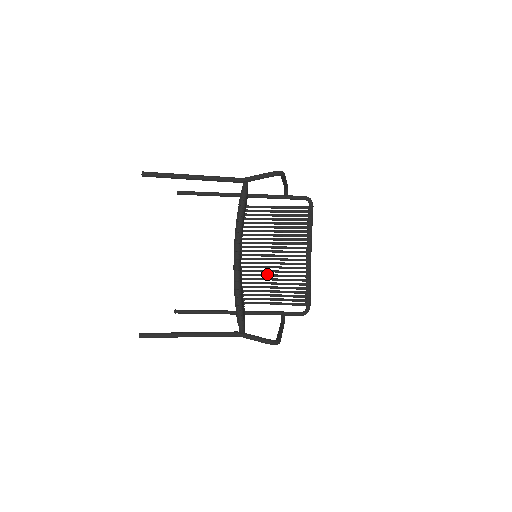
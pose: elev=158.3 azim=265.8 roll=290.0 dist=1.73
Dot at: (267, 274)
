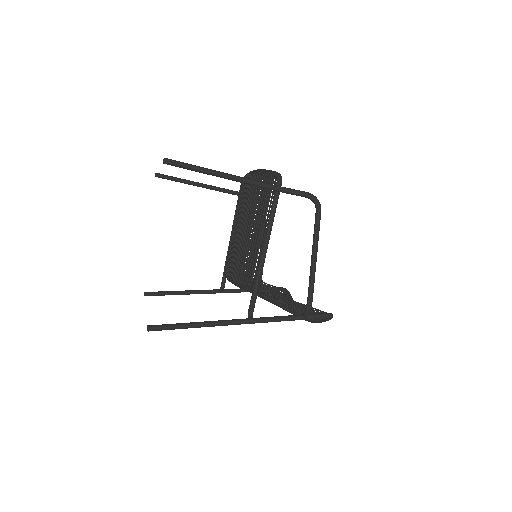
Dot at: (268, 295)
